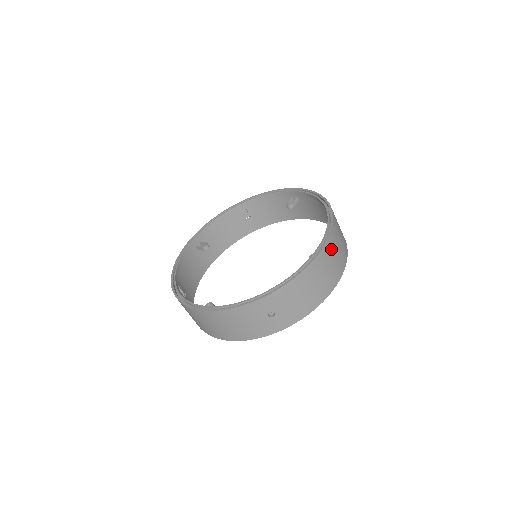
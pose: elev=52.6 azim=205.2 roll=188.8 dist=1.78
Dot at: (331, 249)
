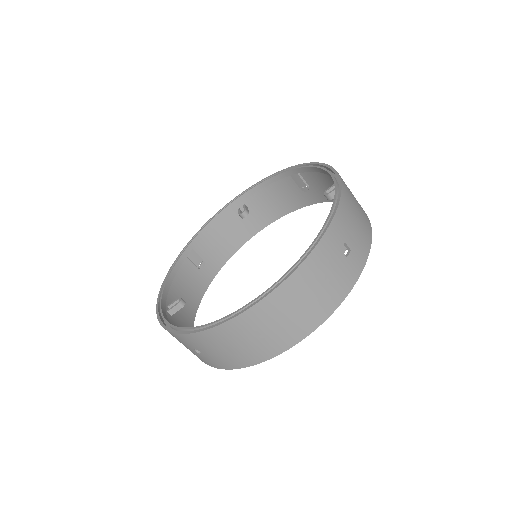
Dot at: (279, 305)
